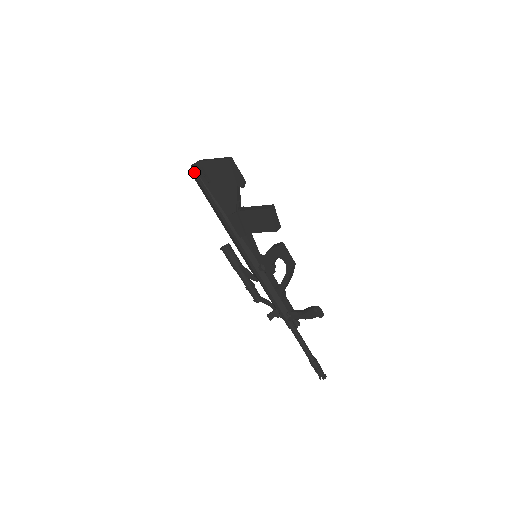
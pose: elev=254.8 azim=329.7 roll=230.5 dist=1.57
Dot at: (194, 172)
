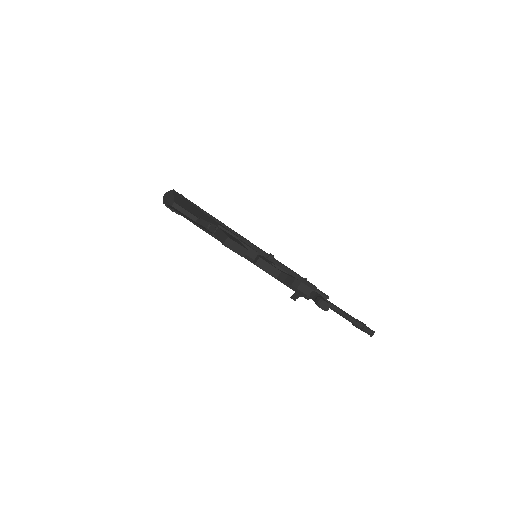
Dot at: occluded
